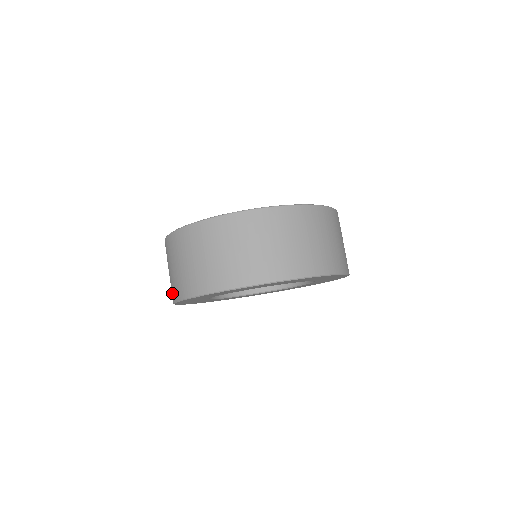
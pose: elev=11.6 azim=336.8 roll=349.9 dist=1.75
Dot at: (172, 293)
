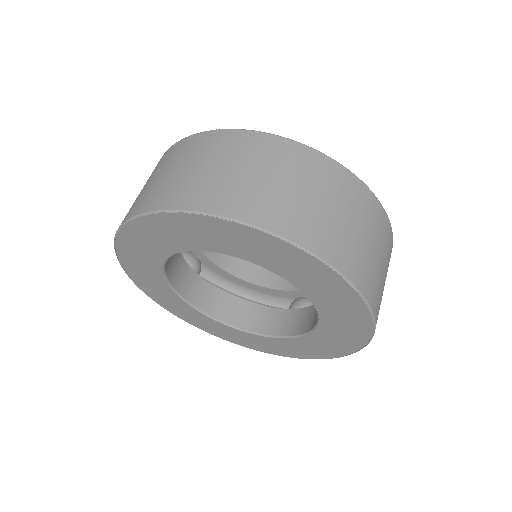
Dot at: (141, 203)
